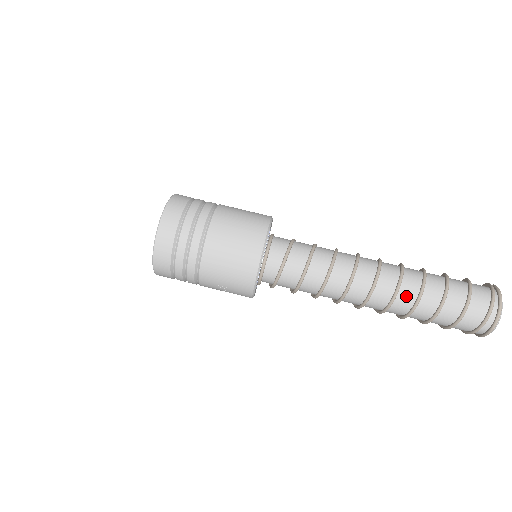
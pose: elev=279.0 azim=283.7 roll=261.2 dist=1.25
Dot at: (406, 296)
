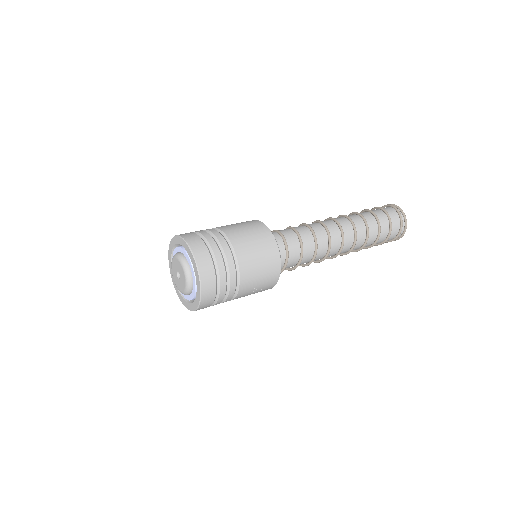
Dot at: (360, 234)
